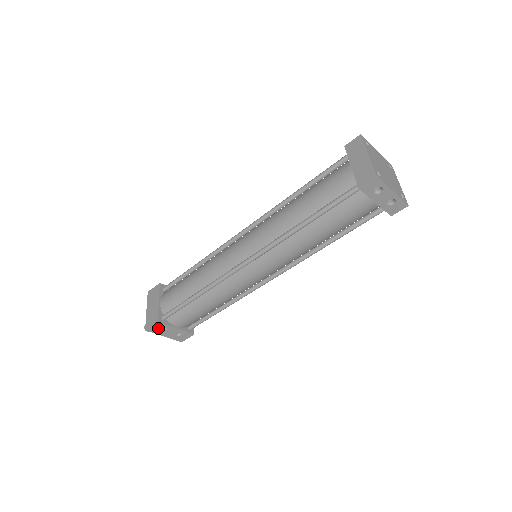
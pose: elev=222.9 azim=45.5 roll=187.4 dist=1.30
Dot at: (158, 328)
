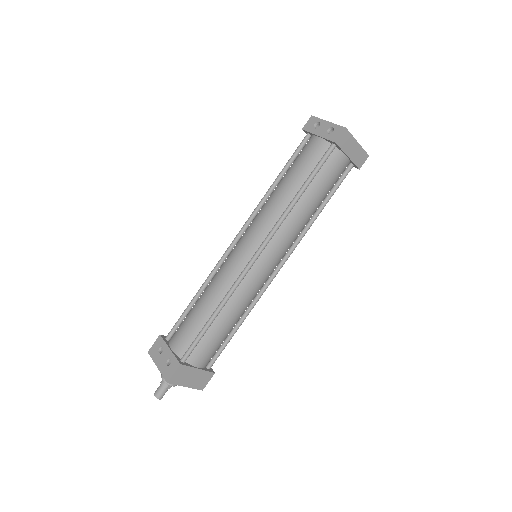
Dot at: (157, 349)
